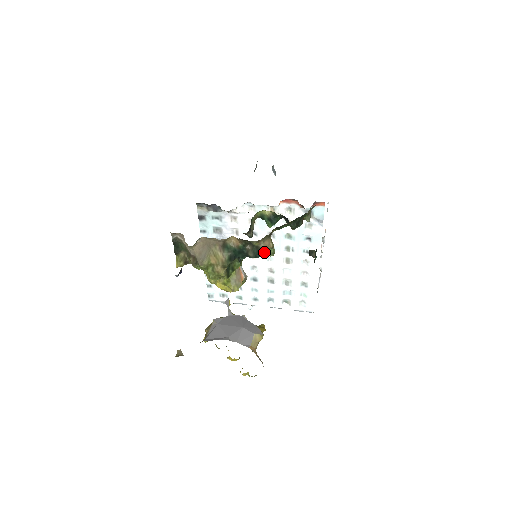
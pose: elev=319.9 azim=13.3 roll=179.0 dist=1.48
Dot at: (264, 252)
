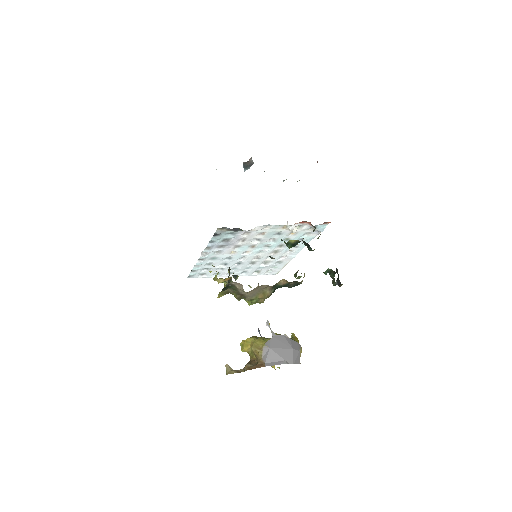
Dot at: (259, 249)
